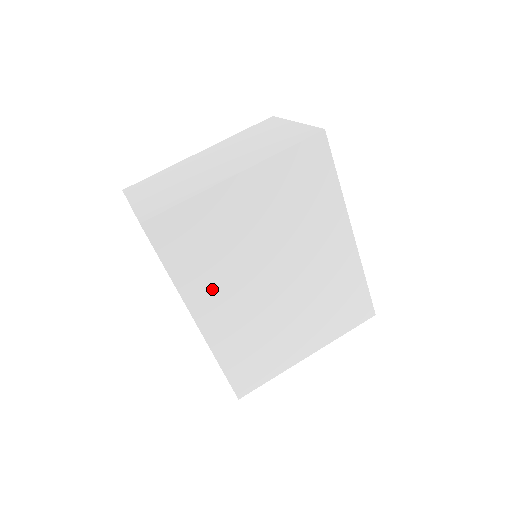
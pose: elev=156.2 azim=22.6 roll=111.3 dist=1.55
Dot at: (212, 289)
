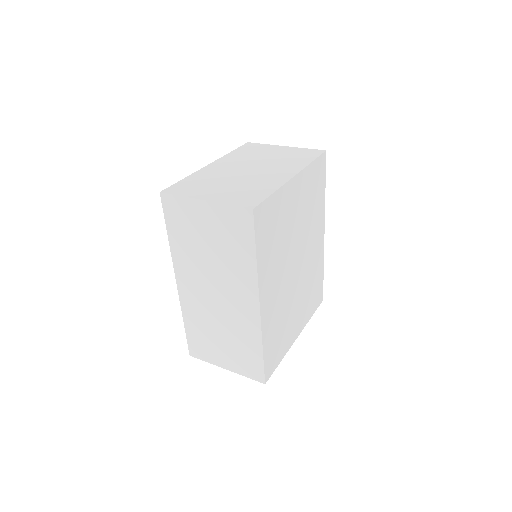
Dot at: (271, 274)
